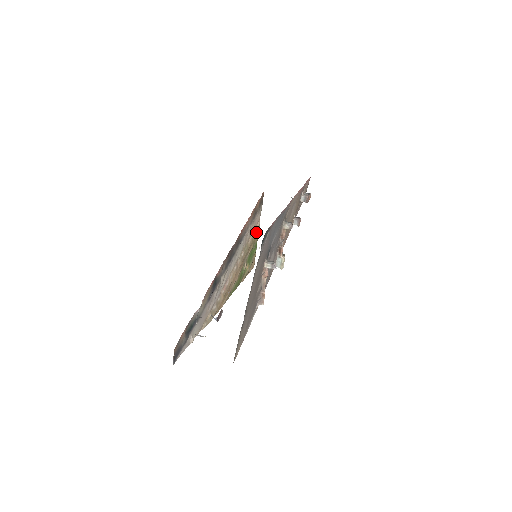
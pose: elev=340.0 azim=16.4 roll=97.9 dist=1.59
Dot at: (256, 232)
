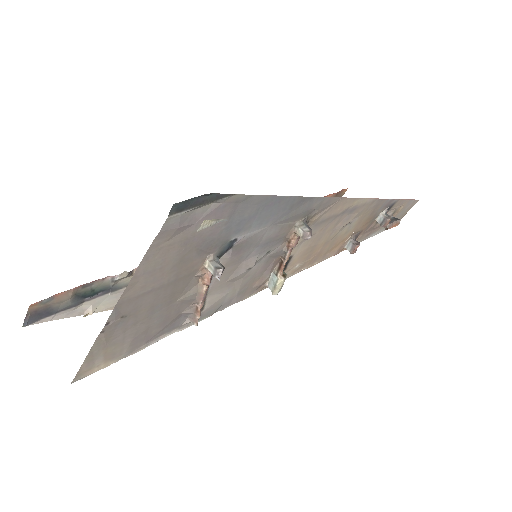
Dot at: occluded
